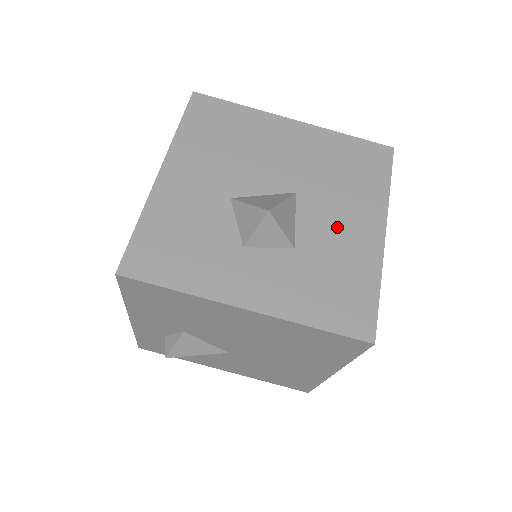
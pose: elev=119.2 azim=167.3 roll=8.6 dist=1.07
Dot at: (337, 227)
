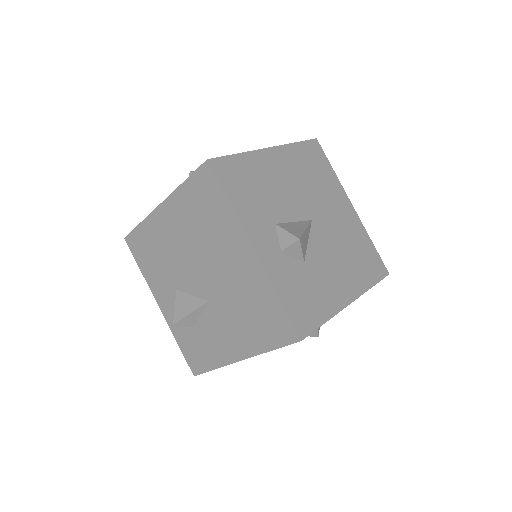
Dot at: occluded
